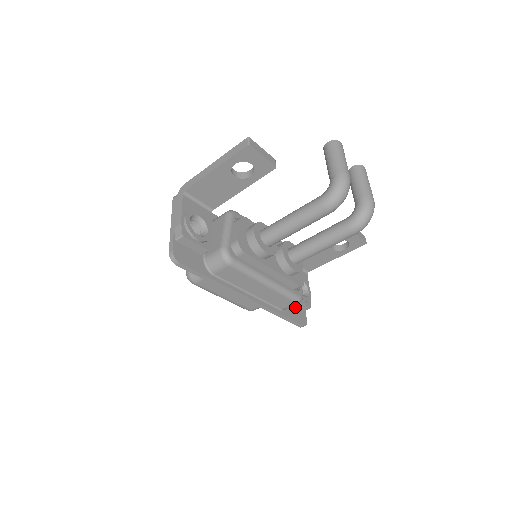
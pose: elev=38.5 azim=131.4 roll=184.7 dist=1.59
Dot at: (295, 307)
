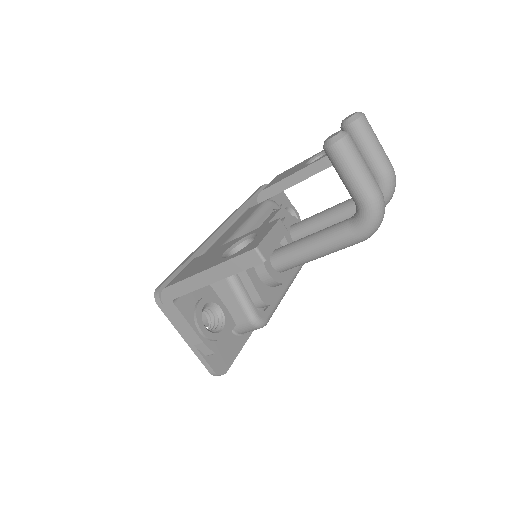
Dot at: occluded
